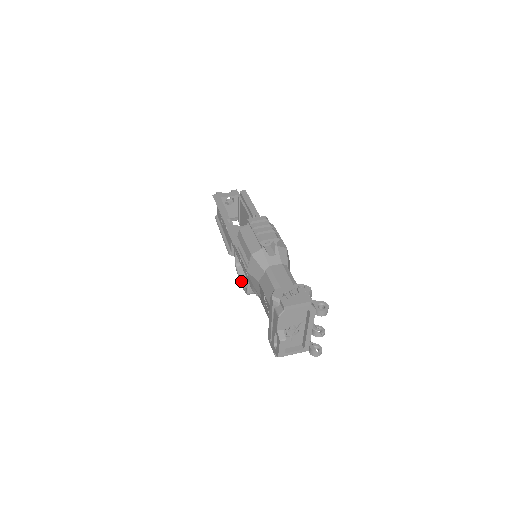
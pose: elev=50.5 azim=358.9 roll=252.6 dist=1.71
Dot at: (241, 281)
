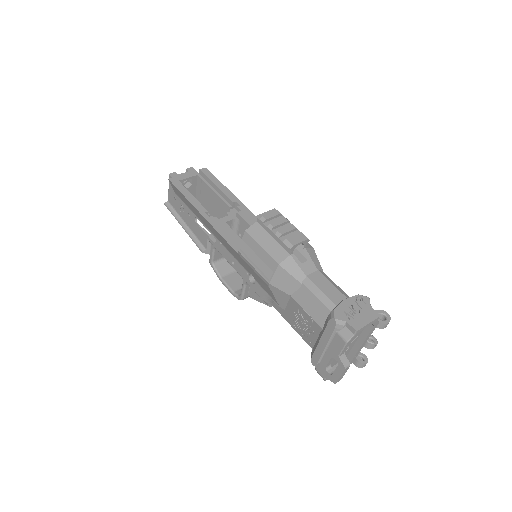
Dot at: (225, 284)
